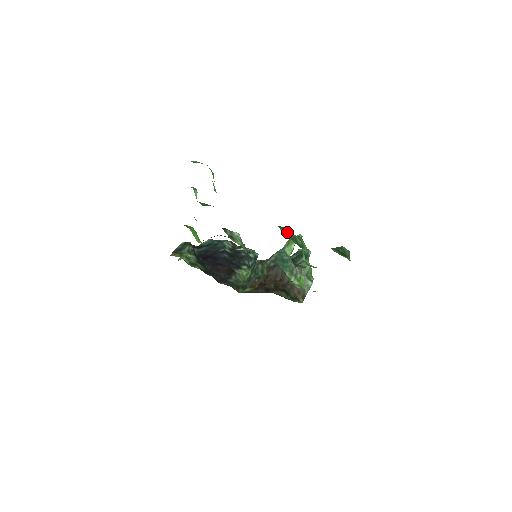
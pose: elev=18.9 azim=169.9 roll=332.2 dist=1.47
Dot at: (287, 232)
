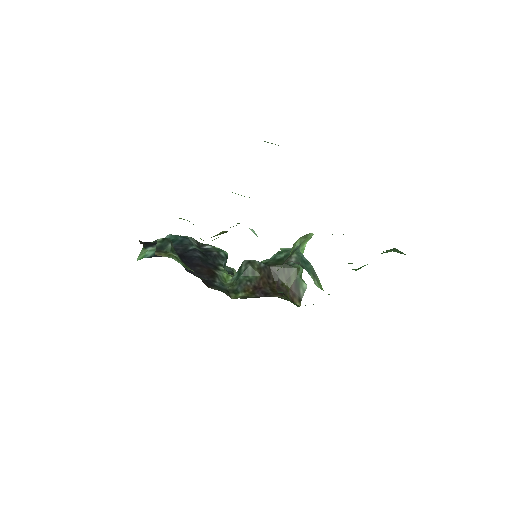
Dot at: occluded
